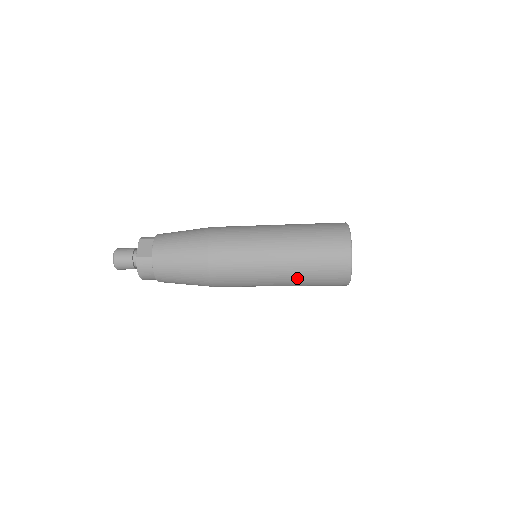
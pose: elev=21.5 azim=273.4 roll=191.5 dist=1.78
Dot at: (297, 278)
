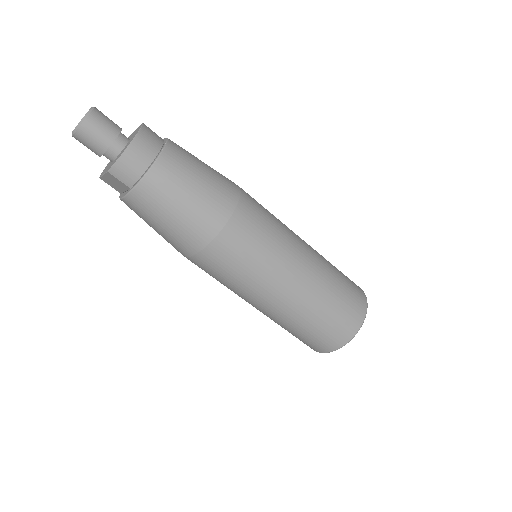
Dot at: (322, 279)
